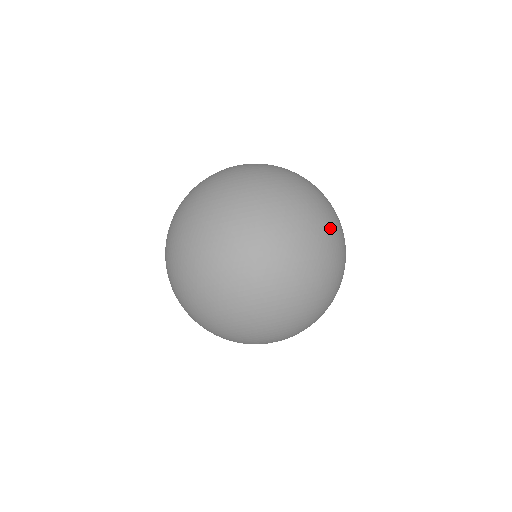
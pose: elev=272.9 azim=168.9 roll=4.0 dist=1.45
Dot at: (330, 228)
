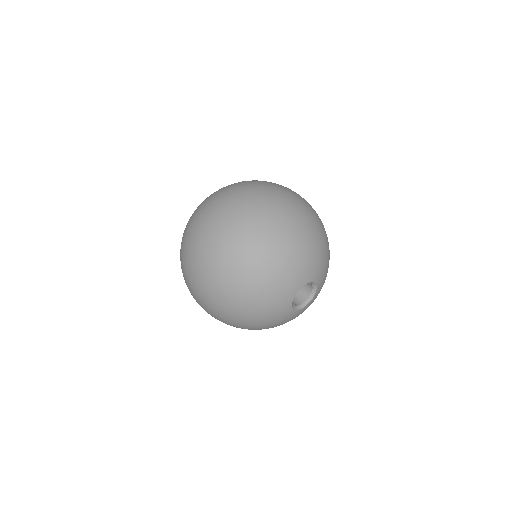
Dot at: occluded
